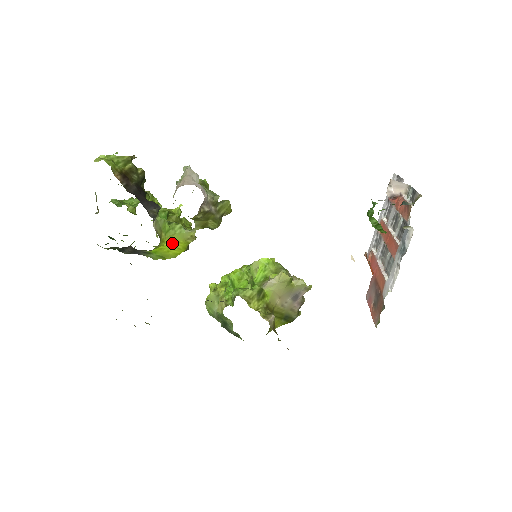
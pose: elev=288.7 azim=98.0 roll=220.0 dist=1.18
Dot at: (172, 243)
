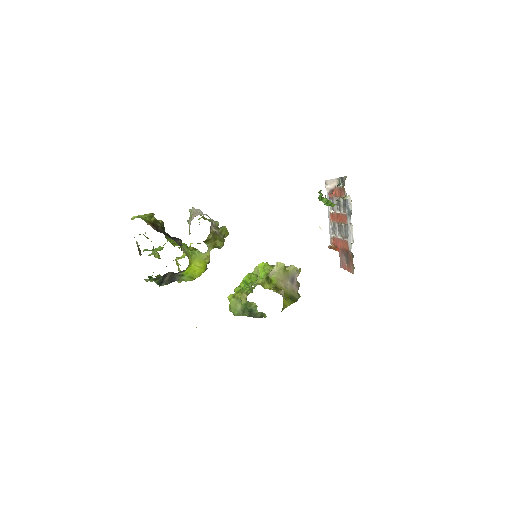
Dot at: (196, 264)
